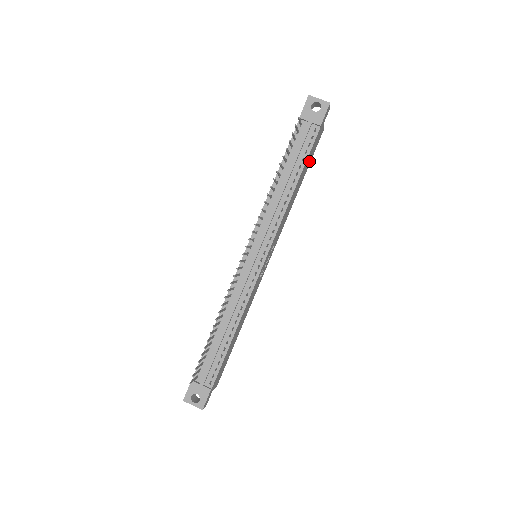
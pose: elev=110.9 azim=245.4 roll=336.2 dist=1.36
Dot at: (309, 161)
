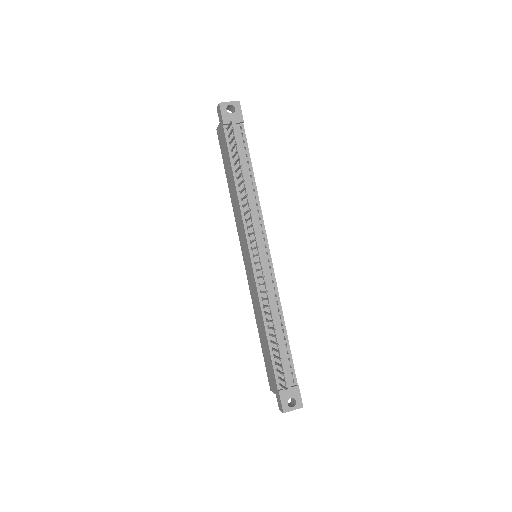
Dot at: occluded
